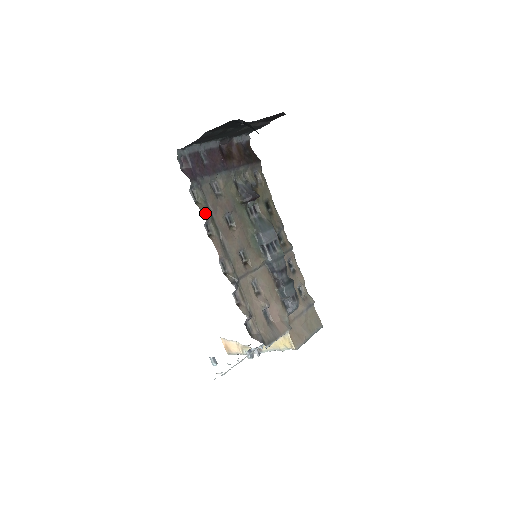
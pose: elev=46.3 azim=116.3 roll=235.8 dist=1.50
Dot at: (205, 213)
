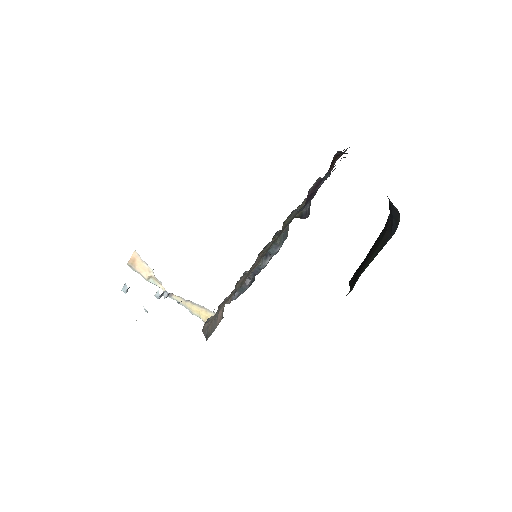
Dot at: (279, 234)
